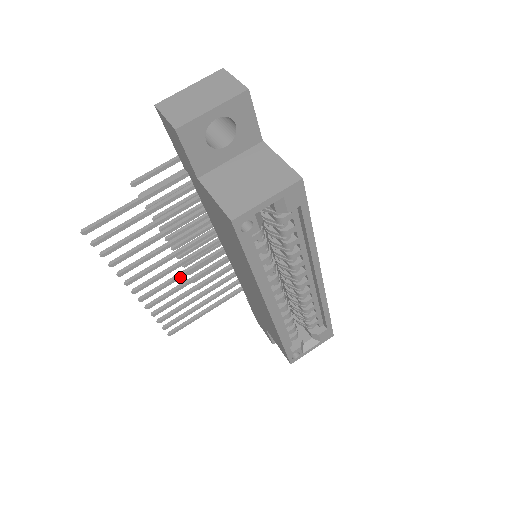
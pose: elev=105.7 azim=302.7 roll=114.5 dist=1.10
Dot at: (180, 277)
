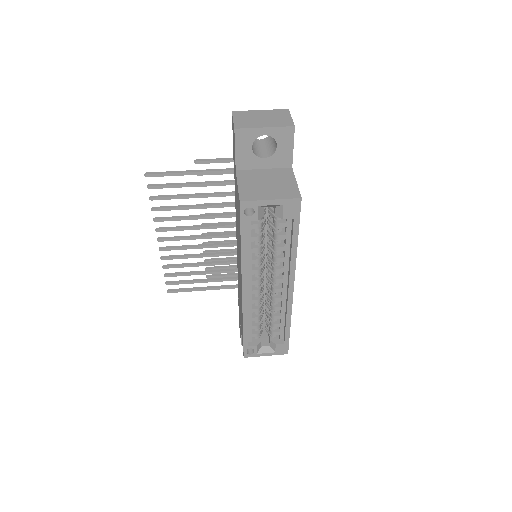
Dot at: (196, 248)
